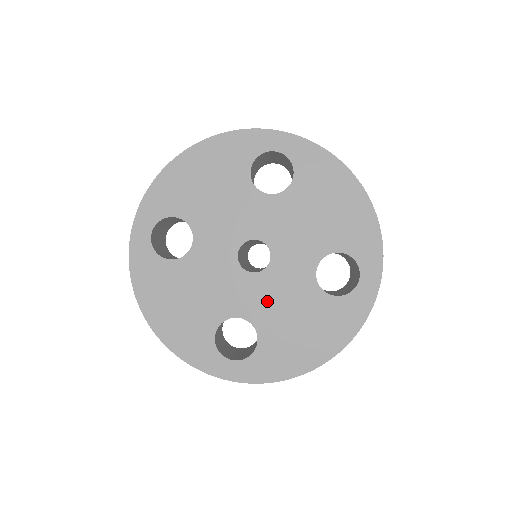
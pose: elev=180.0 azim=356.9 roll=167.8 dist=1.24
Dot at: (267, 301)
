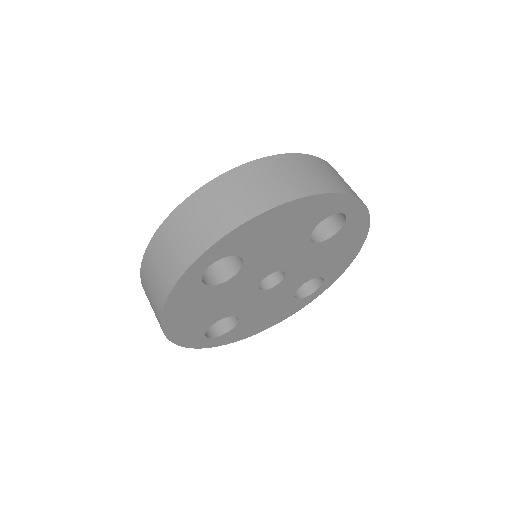
Dot at: (305, 273)
